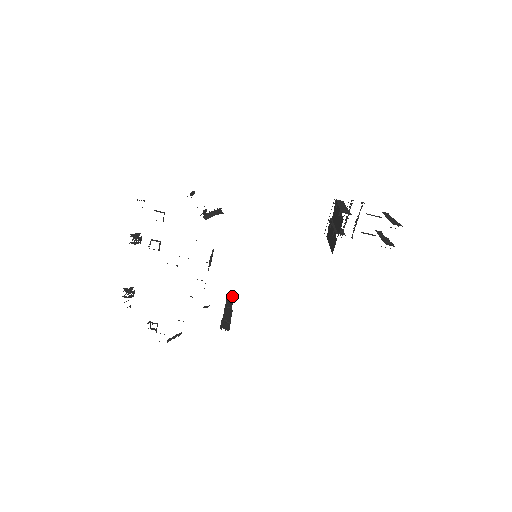
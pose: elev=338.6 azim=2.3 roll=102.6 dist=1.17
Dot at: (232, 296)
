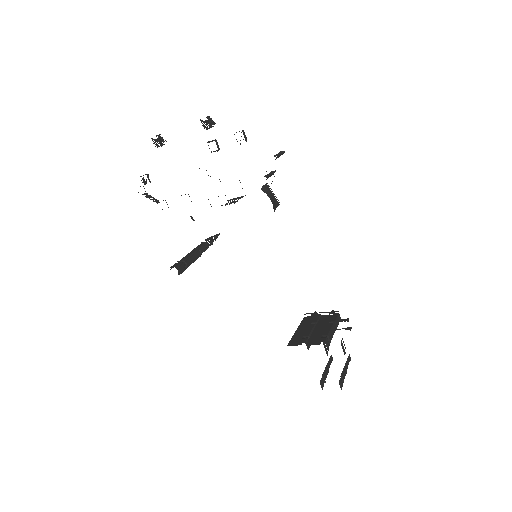
Dot at: (214, 239)
